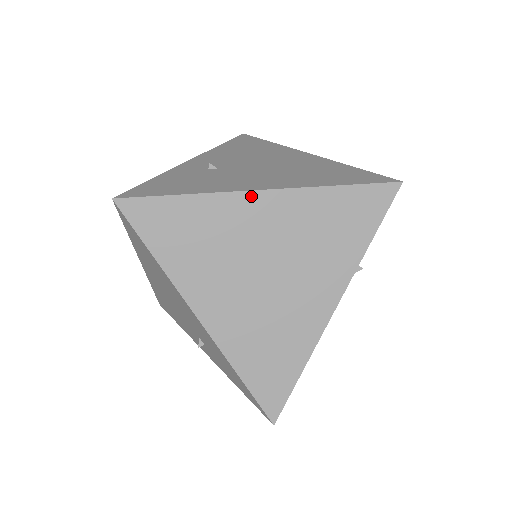
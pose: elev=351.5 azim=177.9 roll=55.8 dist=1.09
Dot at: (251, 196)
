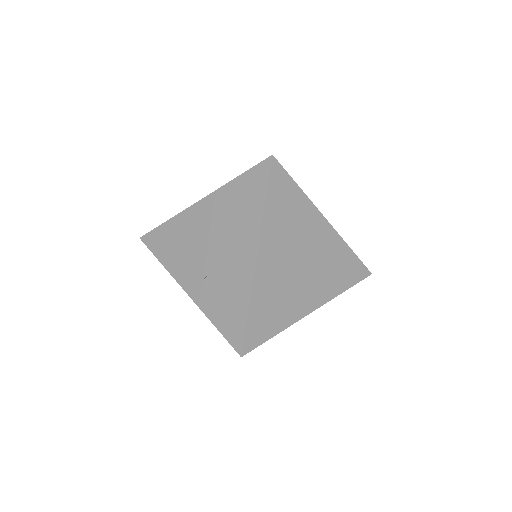
Dot at: (322, 219)
